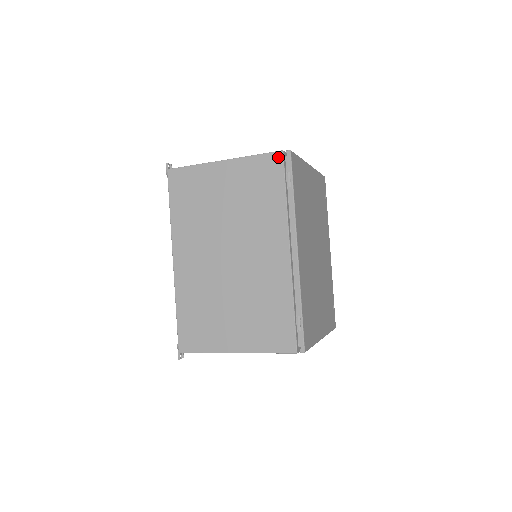
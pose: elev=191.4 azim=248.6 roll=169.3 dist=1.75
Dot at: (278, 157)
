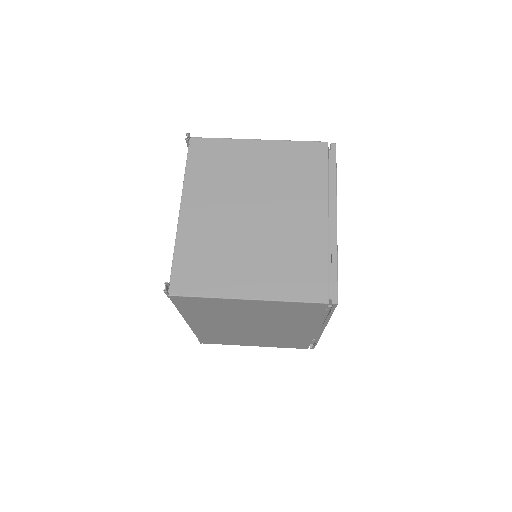
Dot at: (321, 306)
